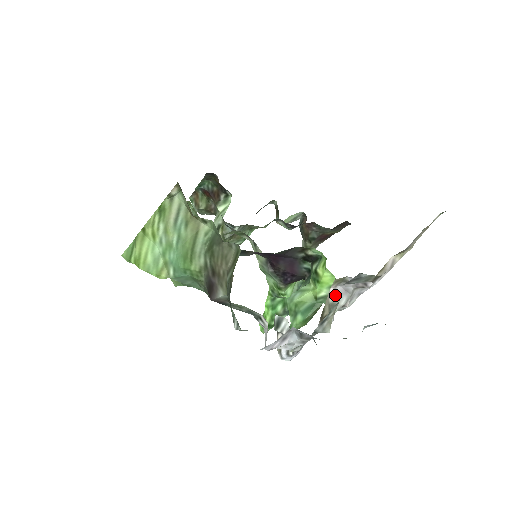
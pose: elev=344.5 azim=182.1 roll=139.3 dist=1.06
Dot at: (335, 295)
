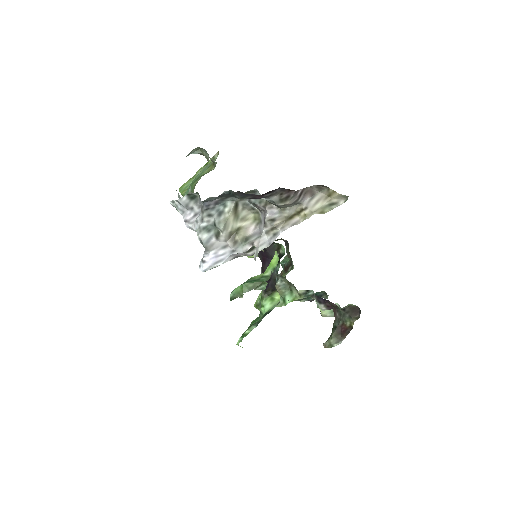
Dot at: (252, 233)
